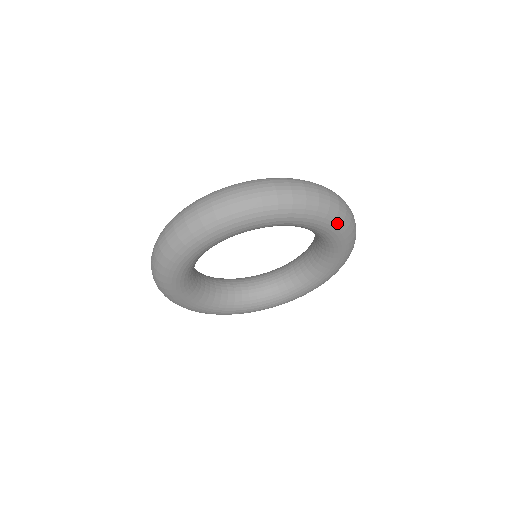
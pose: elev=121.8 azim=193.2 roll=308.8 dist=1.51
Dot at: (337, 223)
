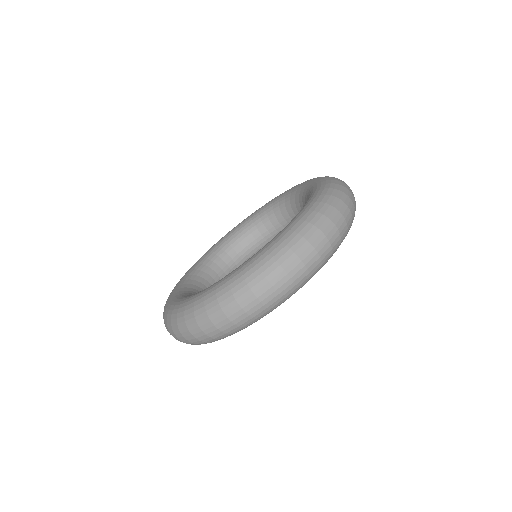
Dot at: (304, 284)
